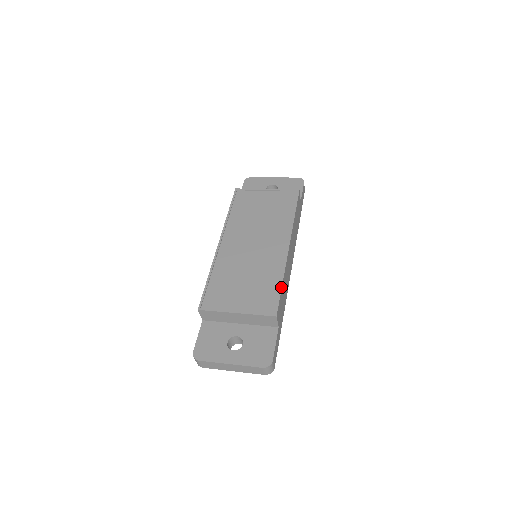
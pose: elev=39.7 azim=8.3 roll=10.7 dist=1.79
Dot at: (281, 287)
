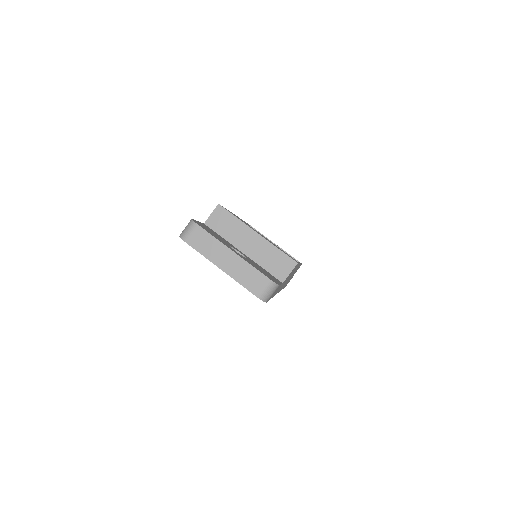
Dot at: occluded
